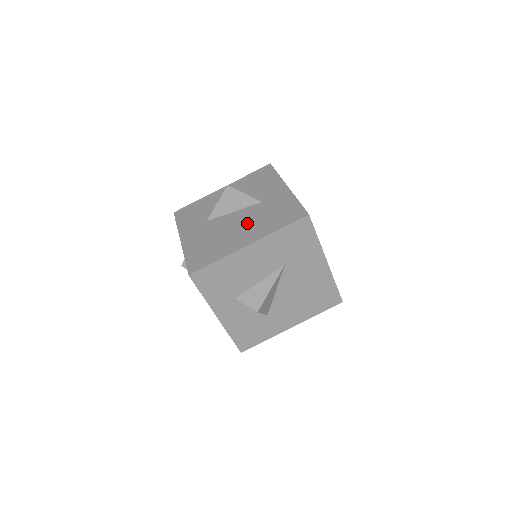
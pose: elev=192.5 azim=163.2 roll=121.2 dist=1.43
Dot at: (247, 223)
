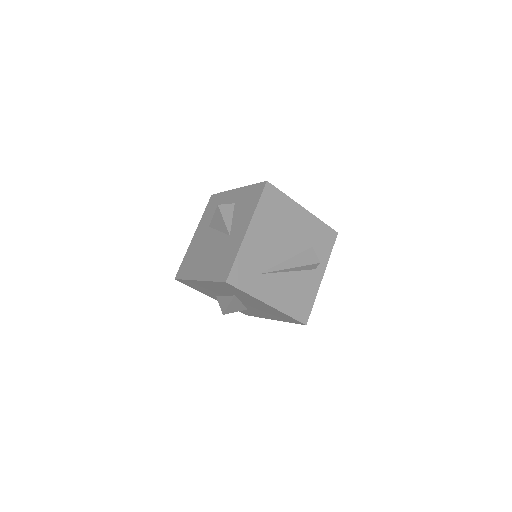
Dot at: (212, 254)
